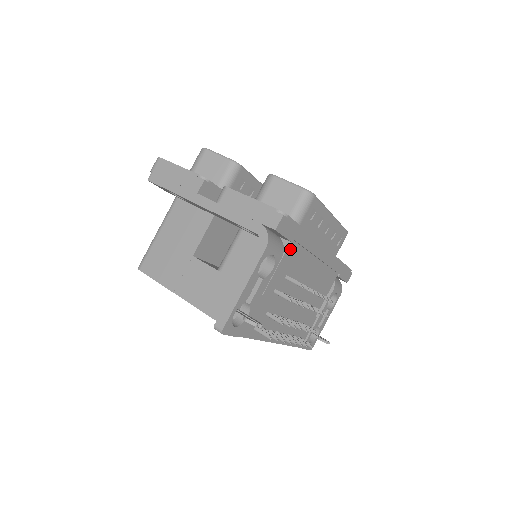
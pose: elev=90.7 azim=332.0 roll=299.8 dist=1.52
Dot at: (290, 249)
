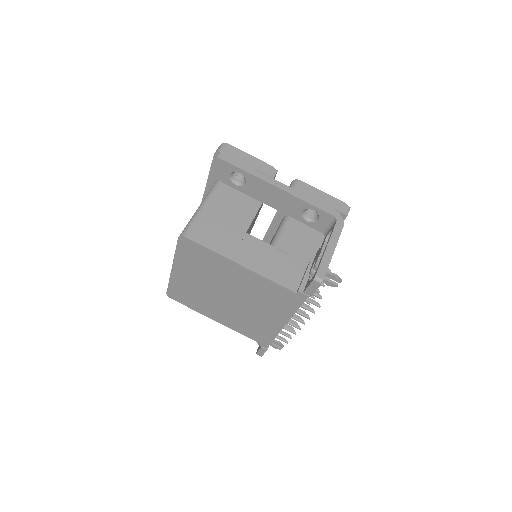
Dot at: occluded
